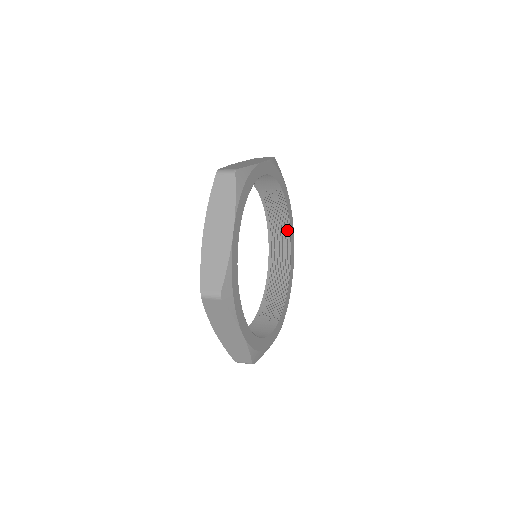
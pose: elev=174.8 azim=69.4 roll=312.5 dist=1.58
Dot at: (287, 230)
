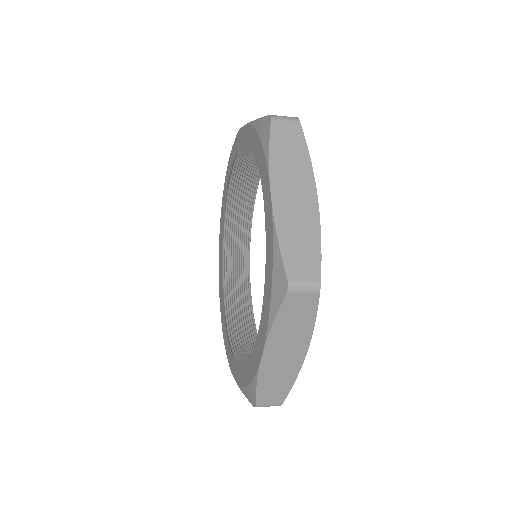
Dot at: occluded
